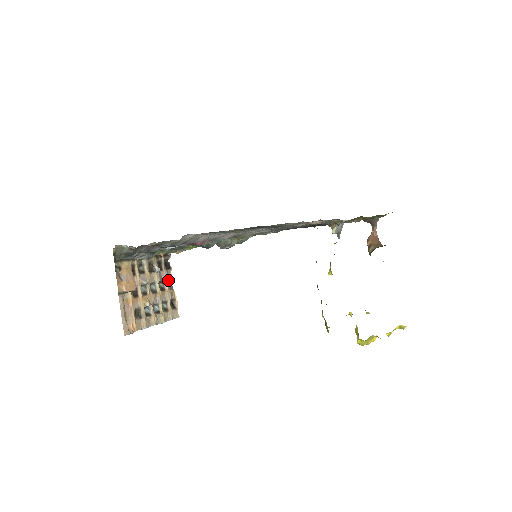
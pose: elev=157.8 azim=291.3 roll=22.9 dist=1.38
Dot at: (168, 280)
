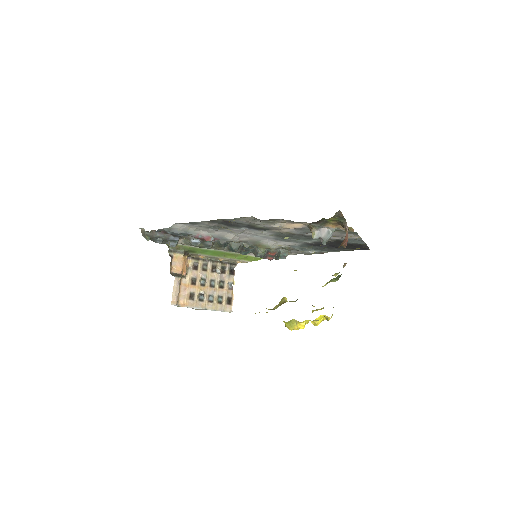
Dot at: (230, 283)
